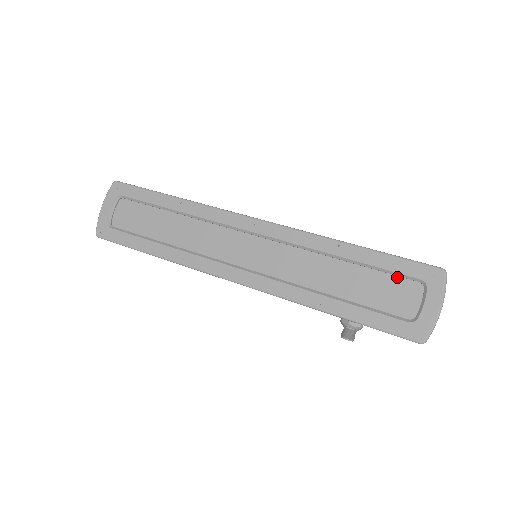
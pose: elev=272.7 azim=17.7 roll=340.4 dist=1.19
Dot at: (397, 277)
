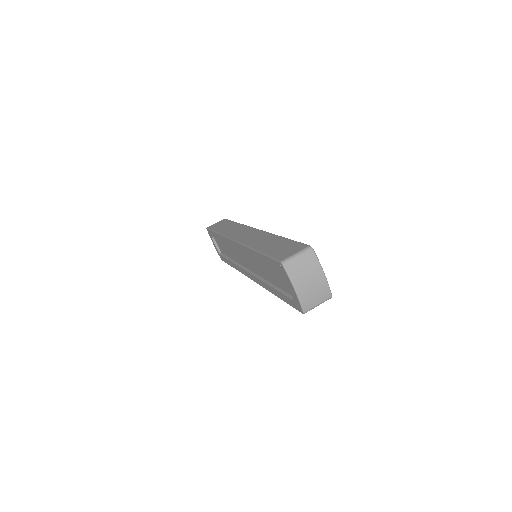
Dot at: occluded
